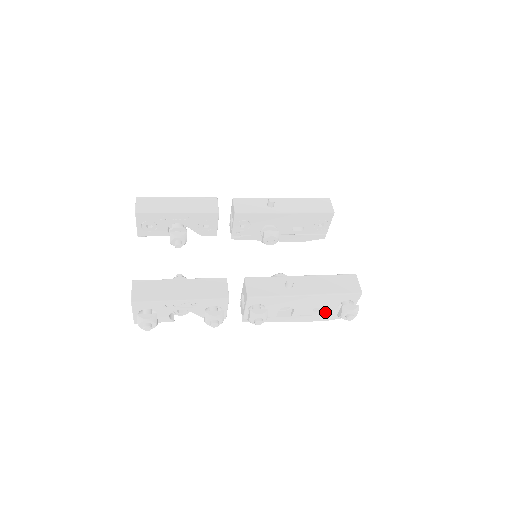
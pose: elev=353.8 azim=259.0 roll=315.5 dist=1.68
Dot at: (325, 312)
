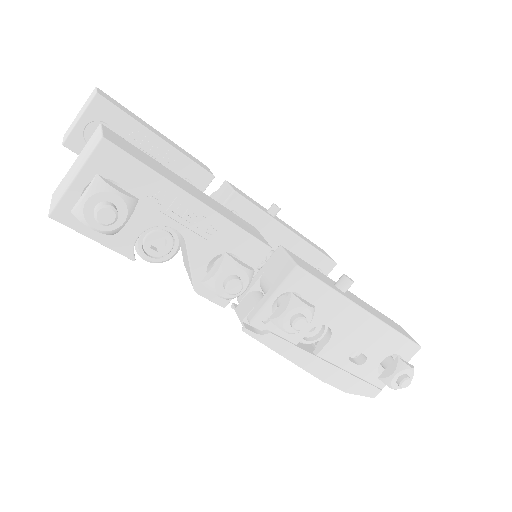
Dot at: (358, 369)
